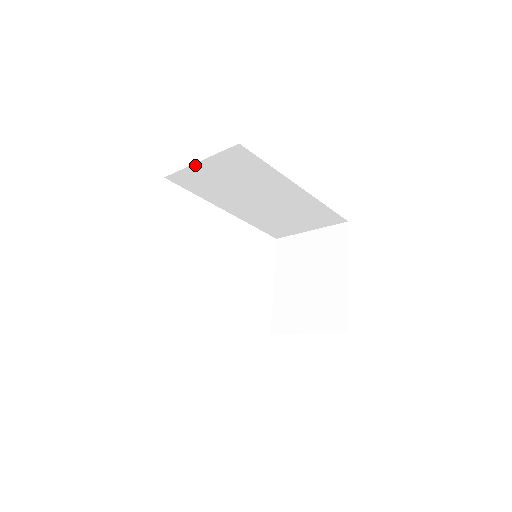
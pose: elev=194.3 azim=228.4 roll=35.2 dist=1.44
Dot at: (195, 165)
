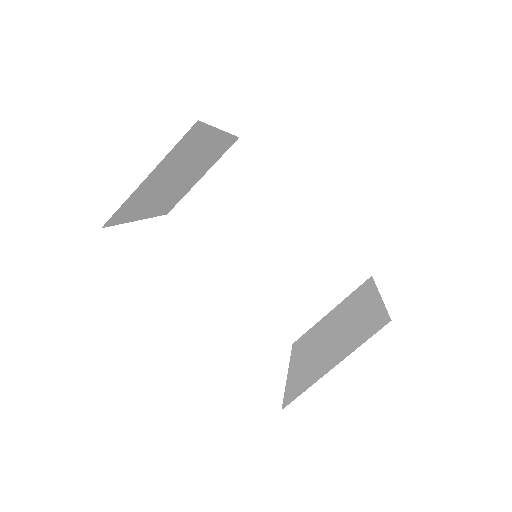
Dot at: (199, 184)
